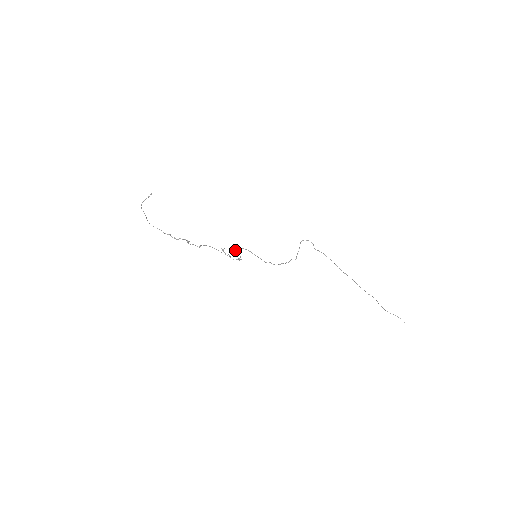
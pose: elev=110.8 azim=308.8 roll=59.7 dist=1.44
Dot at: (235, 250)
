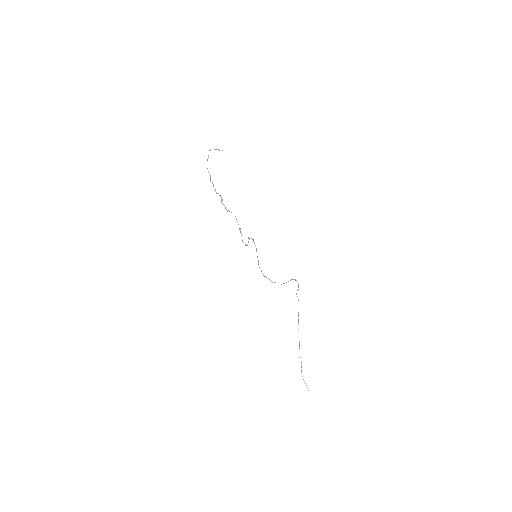
Dot at: (248, 237)
